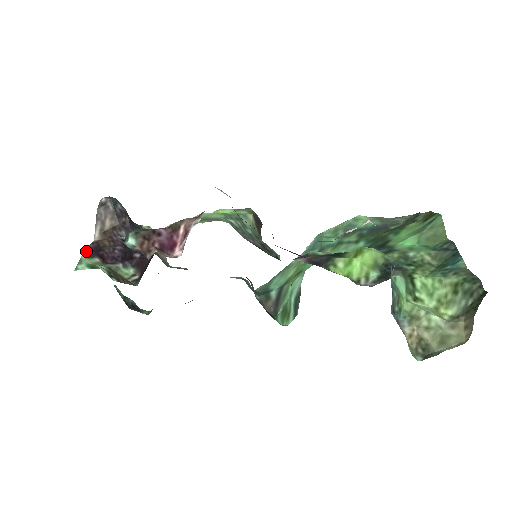
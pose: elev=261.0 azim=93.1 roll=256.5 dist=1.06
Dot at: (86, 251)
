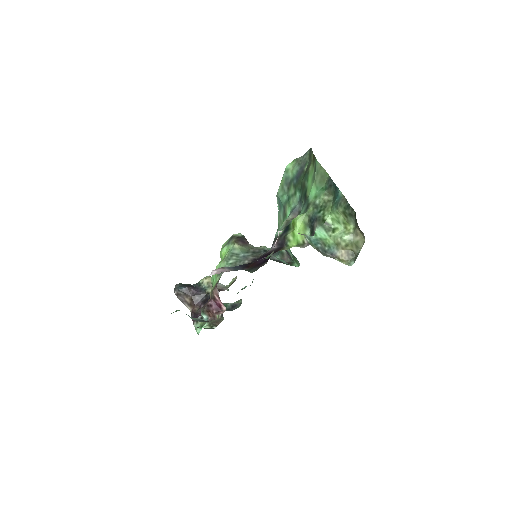
Dot at: (193, 321)
